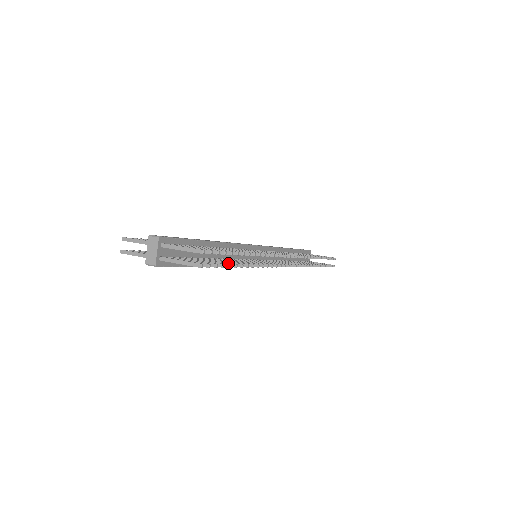
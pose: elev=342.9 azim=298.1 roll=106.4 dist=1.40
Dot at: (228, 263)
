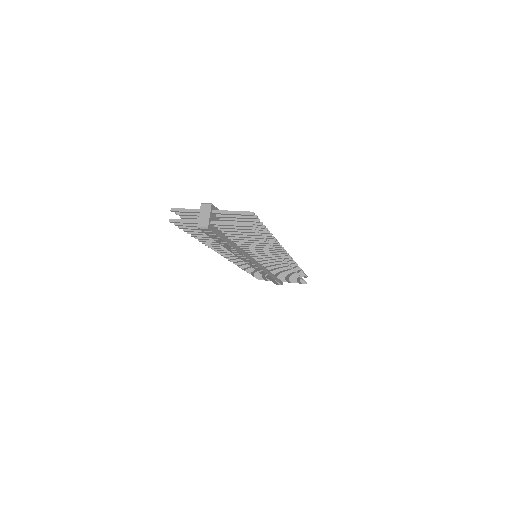
Dot at: occluded
